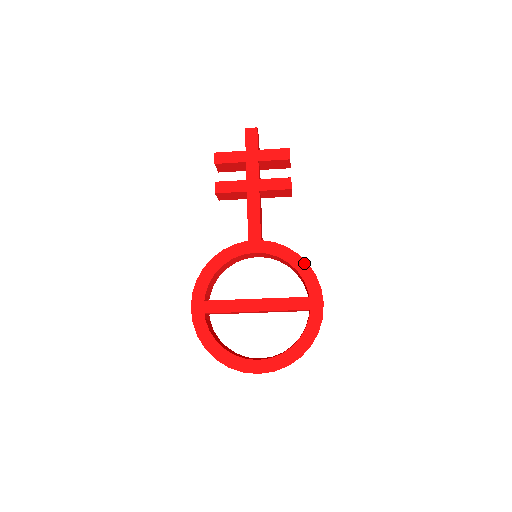
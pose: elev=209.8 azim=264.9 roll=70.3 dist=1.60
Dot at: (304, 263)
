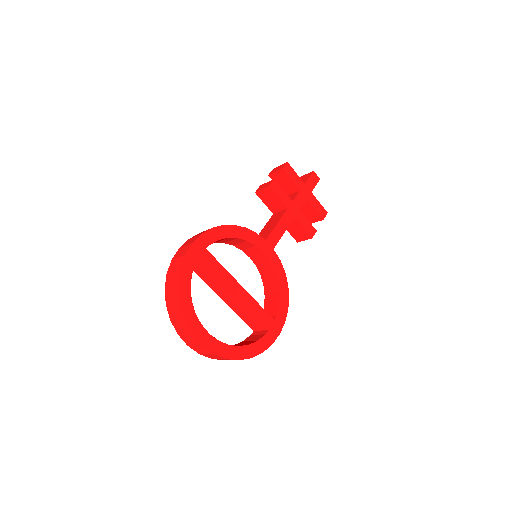
Dot at: (287, 294)
